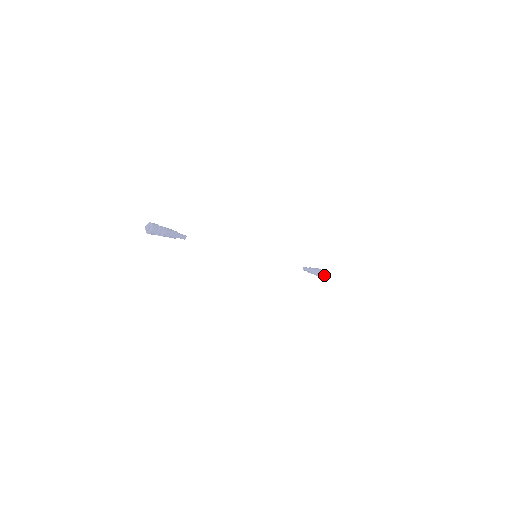
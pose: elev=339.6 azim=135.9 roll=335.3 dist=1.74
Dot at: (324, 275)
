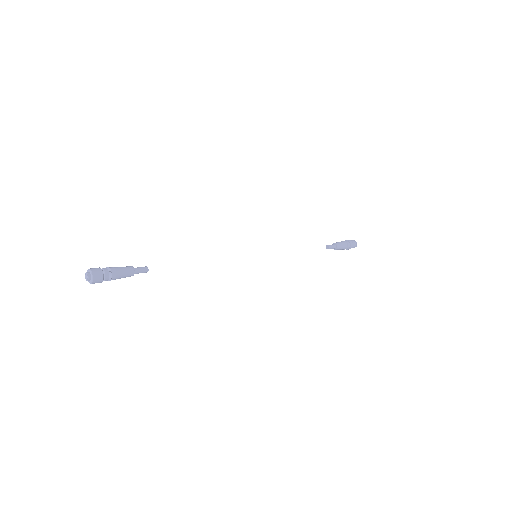
Dot at: occluded
